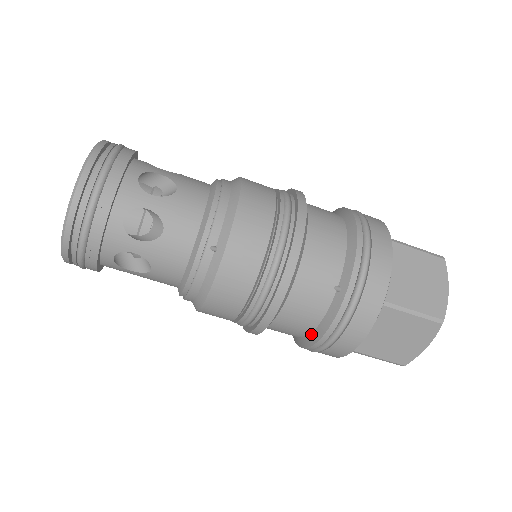
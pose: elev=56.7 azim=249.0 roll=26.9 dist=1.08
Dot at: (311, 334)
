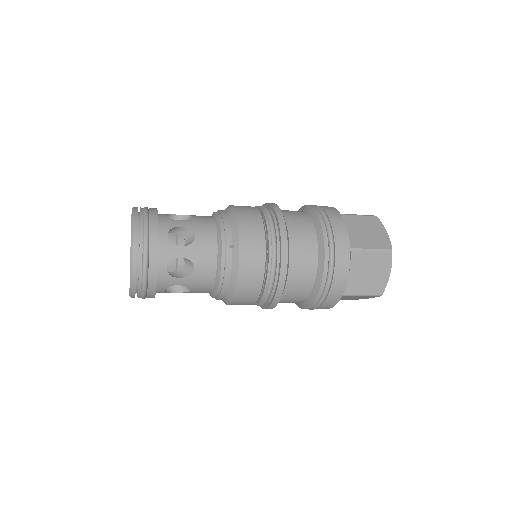
Dot at: occluded
